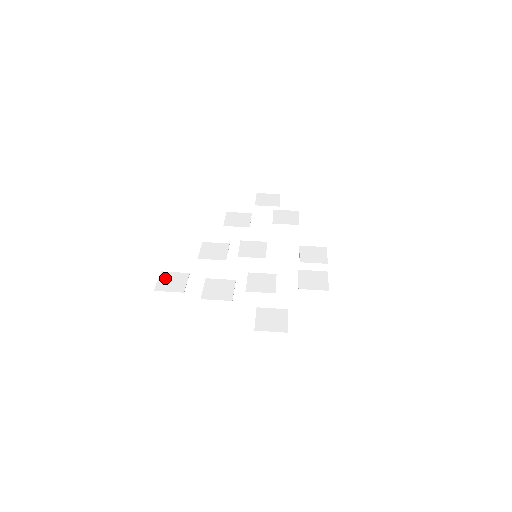
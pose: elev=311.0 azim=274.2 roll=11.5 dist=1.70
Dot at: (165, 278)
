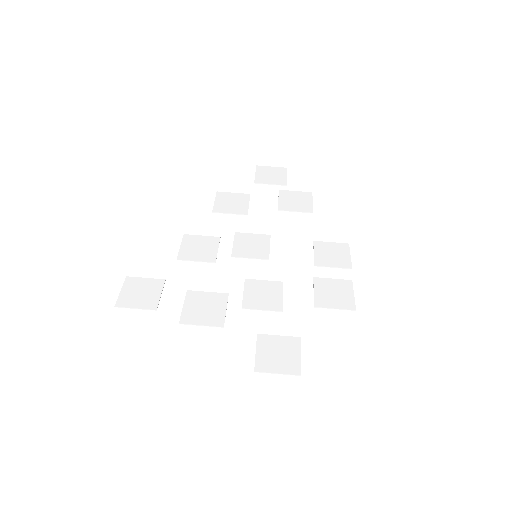
Dot at: (131, 287)
